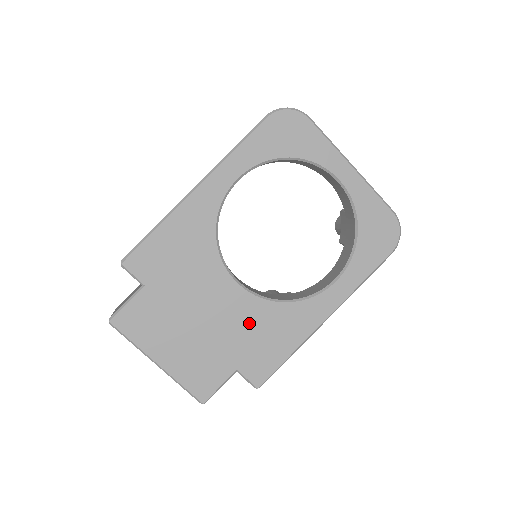
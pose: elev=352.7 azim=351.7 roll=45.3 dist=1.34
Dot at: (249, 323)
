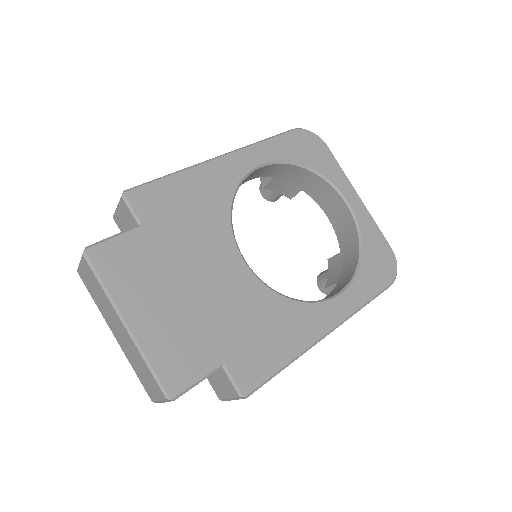
Dot at: (248, 309)
